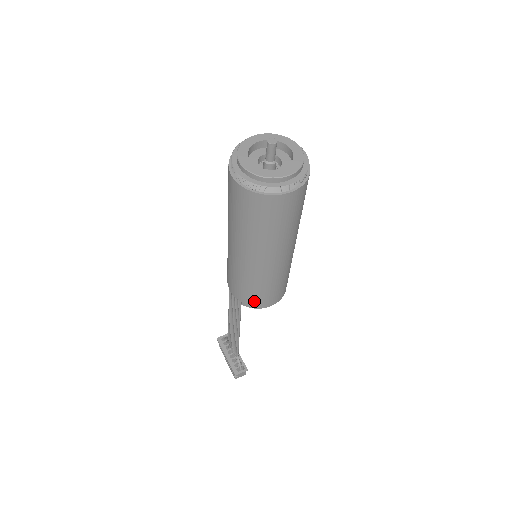
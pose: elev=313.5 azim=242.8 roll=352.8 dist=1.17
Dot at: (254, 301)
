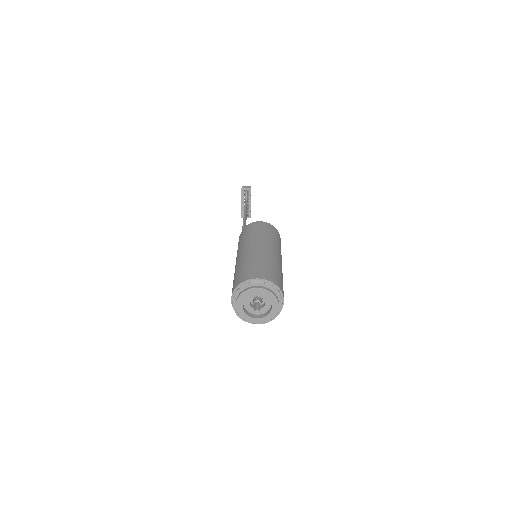
Dot at: occluded
